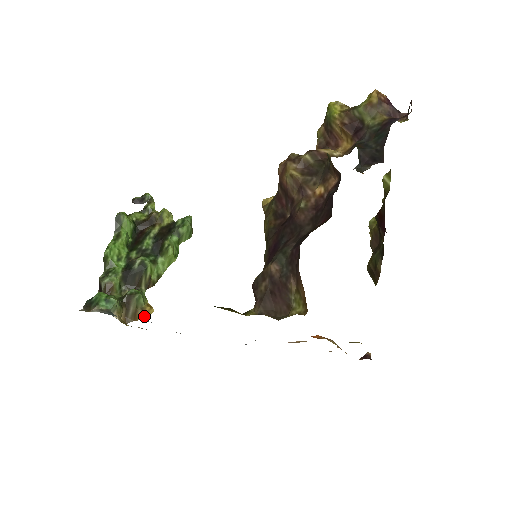
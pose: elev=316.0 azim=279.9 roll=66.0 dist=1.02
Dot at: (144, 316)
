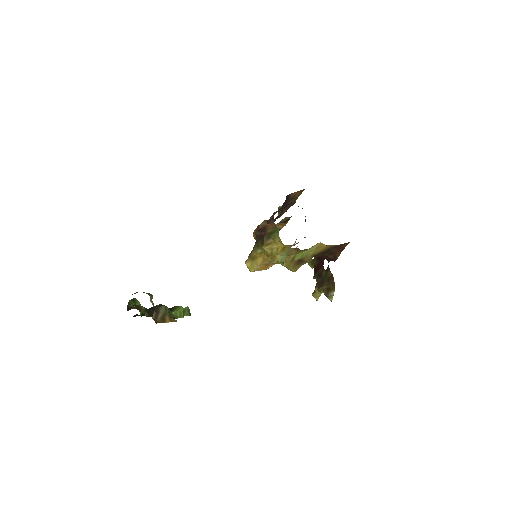
Dot at: (171, 321)
